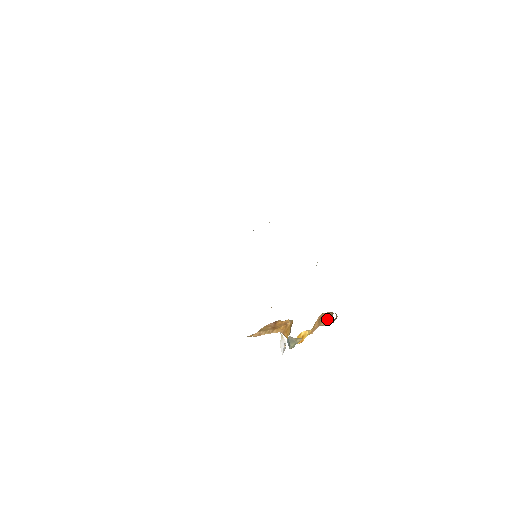
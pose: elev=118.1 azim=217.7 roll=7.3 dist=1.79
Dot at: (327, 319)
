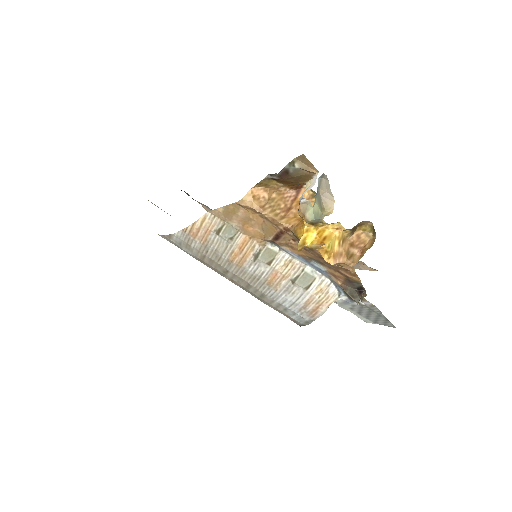
Dot at: (360, 256)
